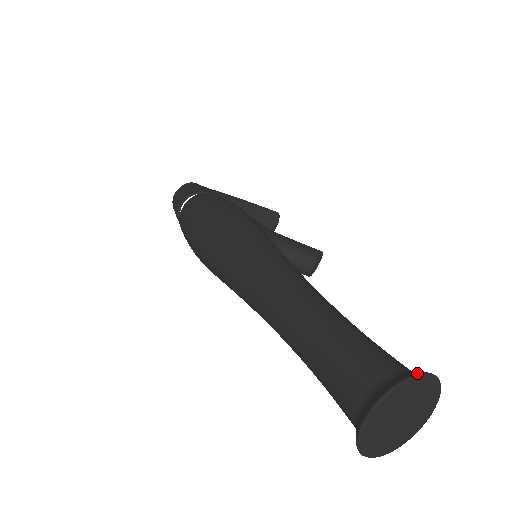
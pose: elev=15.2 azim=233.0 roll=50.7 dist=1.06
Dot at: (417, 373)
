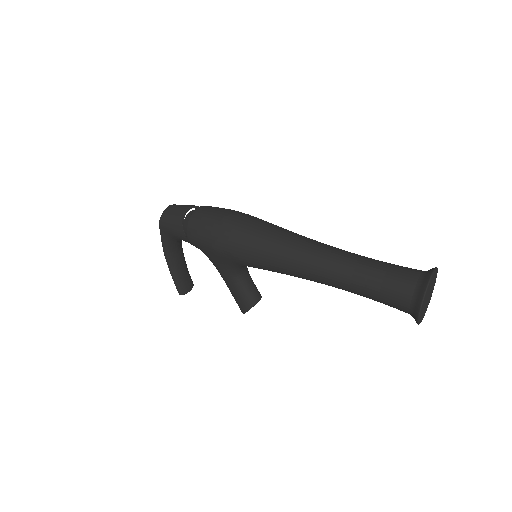
Dot at: occluded
